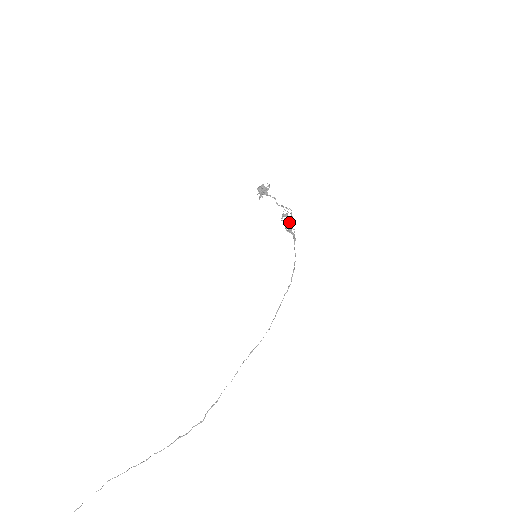
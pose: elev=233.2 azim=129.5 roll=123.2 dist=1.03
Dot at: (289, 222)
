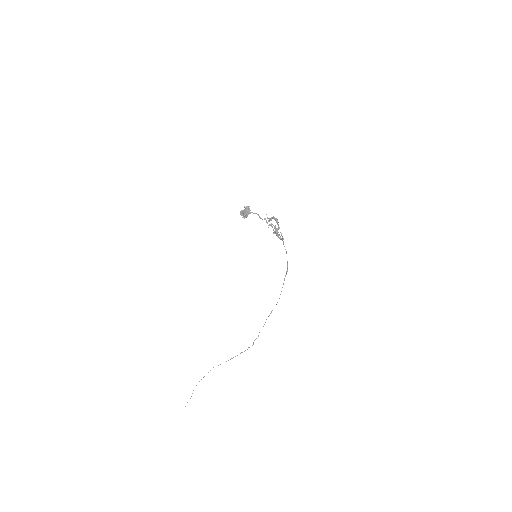
Dot at: occluded
